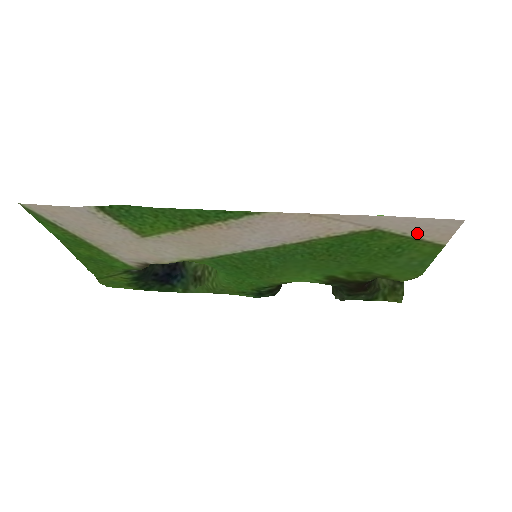
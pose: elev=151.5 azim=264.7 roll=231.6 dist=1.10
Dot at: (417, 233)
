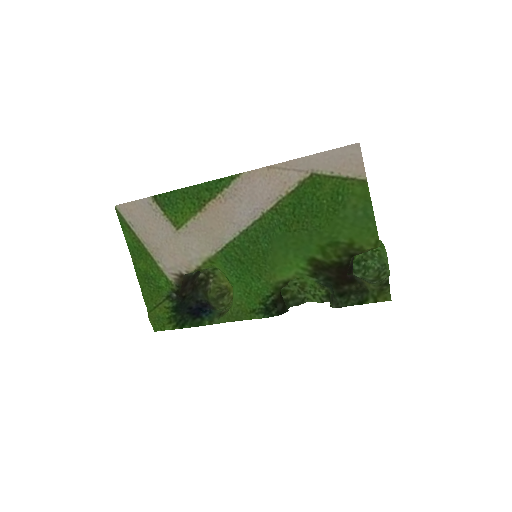
Dot at: (340, 170)
